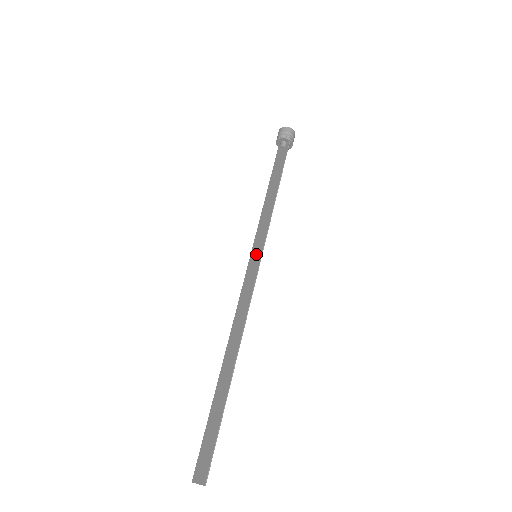
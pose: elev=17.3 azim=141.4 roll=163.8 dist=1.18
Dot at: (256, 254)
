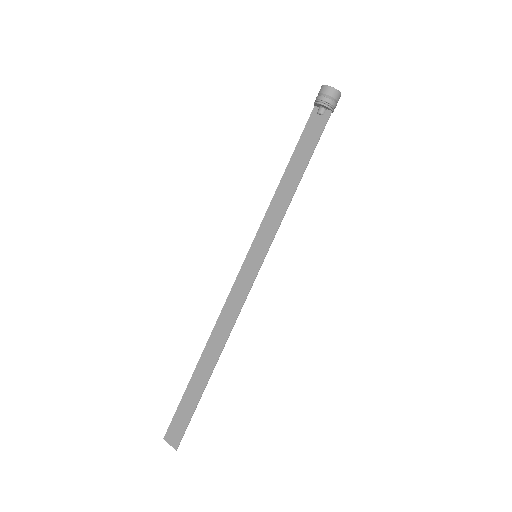
Dot at: (257, 255)
